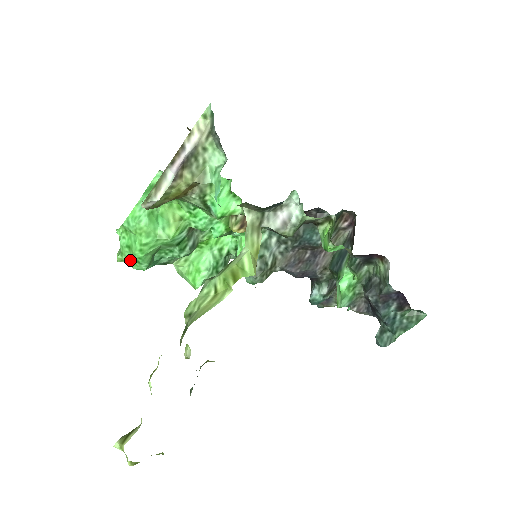
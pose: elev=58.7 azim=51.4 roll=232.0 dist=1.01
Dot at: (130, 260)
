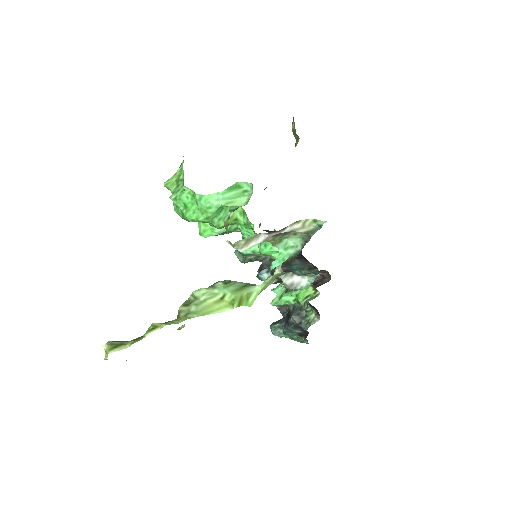
Dot at: (178, 208)
